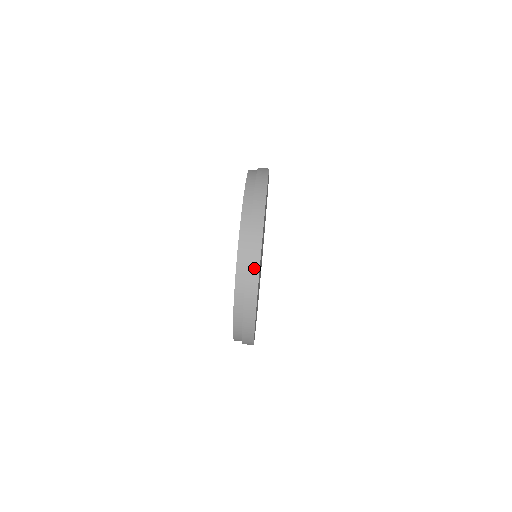
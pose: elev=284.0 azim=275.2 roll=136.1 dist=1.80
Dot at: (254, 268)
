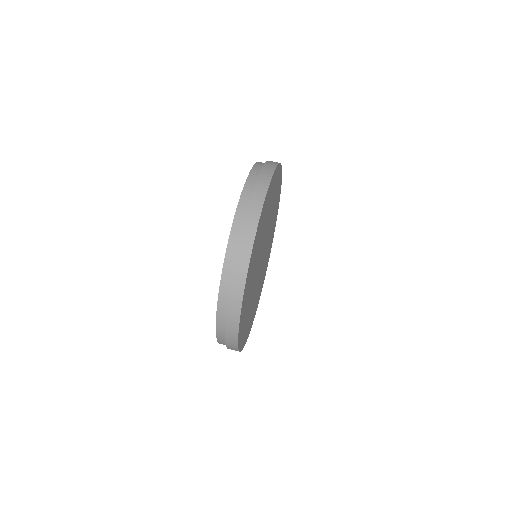
Dot at: (237, 298)
